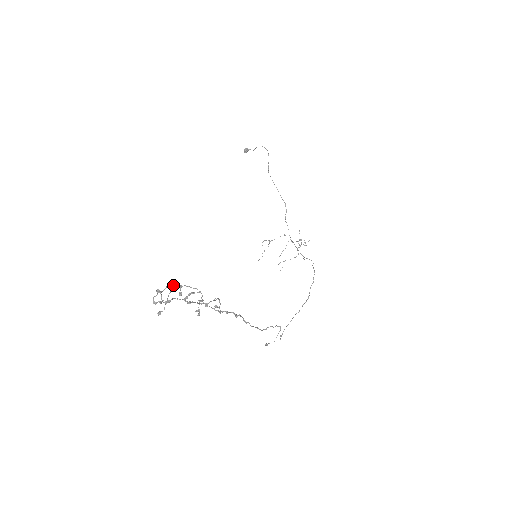
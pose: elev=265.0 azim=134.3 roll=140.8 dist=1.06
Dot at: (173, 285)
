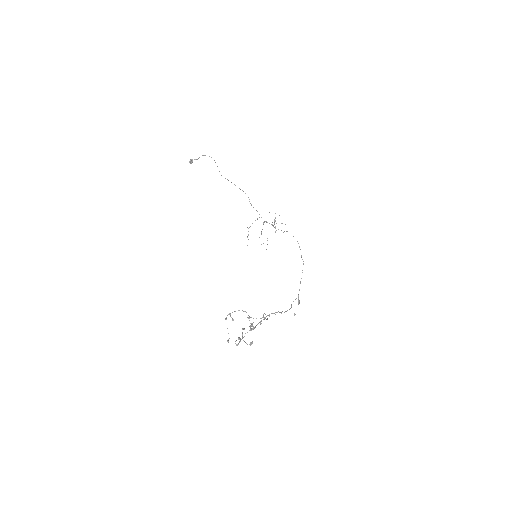
Dot at: (243, 329)
